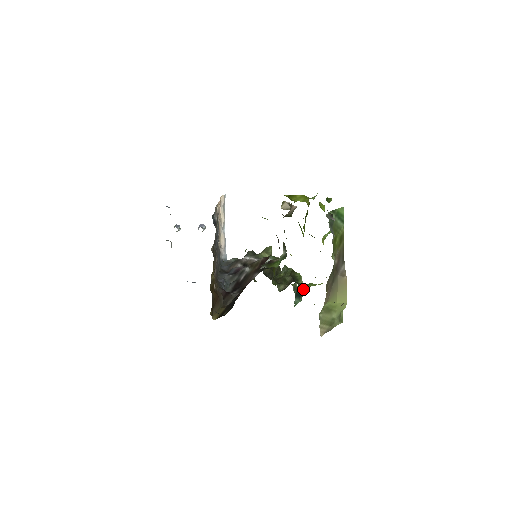
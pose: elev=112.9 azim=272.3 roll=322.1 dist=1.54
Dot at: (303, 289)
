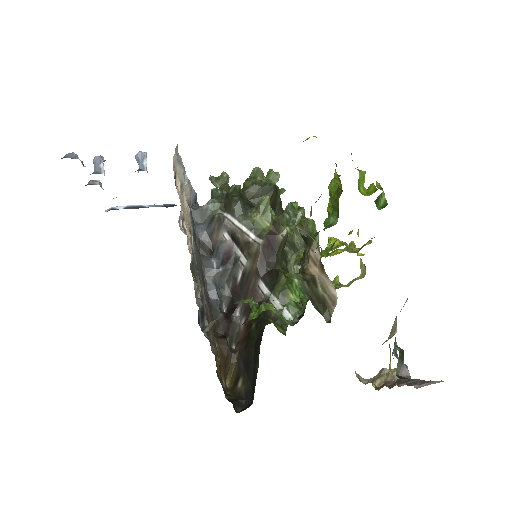
Dot at: (318, 242)
